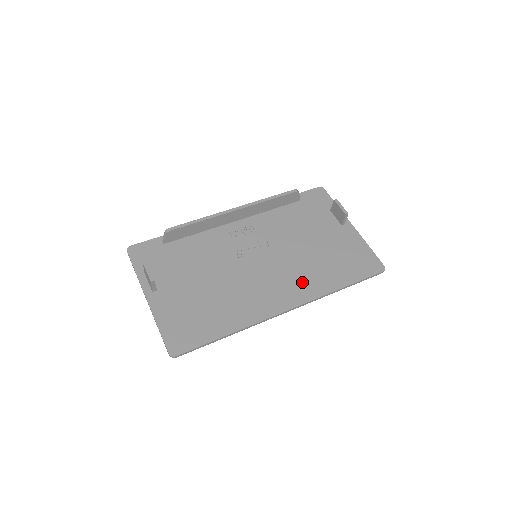
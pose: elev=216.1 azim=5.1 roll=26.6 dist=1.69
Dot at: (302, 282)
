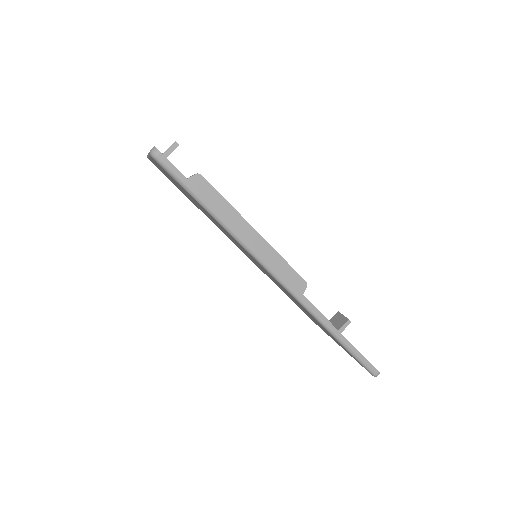
Dot at: occluded
